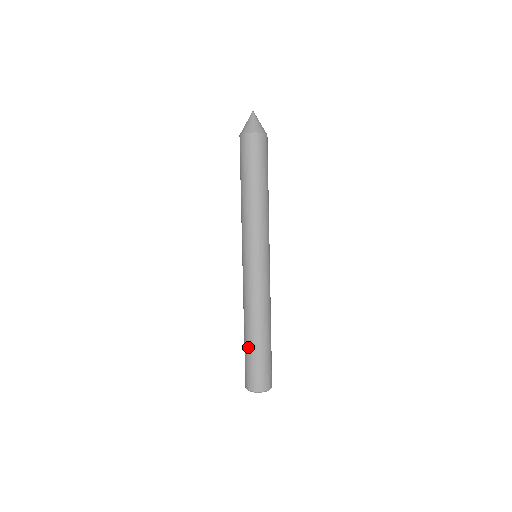
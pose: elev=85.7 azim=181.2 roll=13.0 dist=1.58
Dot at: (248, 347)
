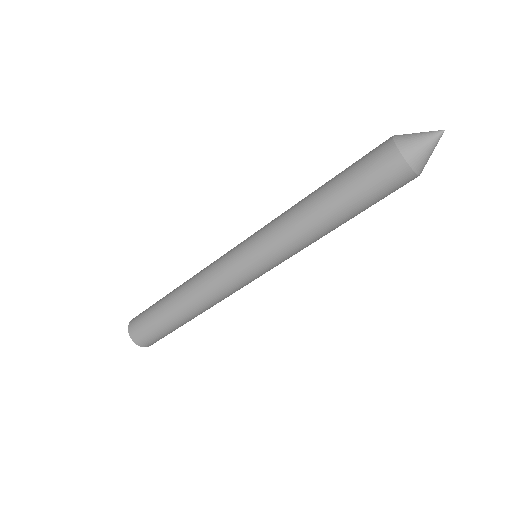
Dot at: (161, 309)
